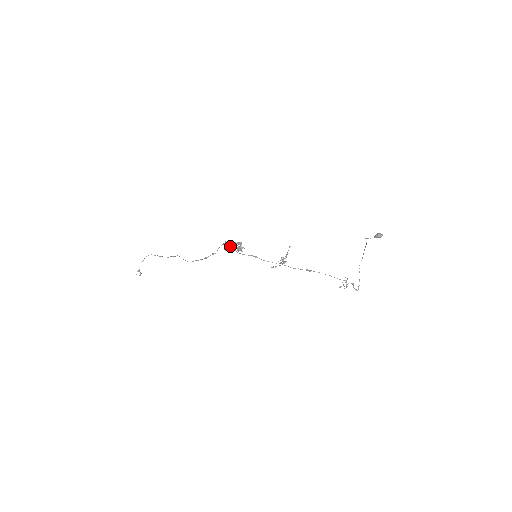
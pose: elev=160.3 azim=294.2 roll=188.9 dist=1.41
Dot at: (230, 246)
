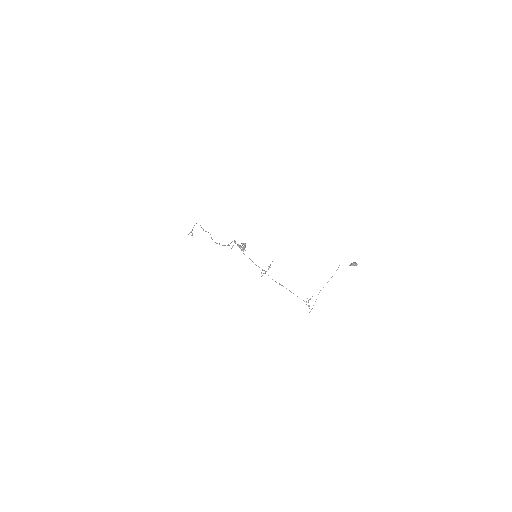
Dot at: (237, 245)
